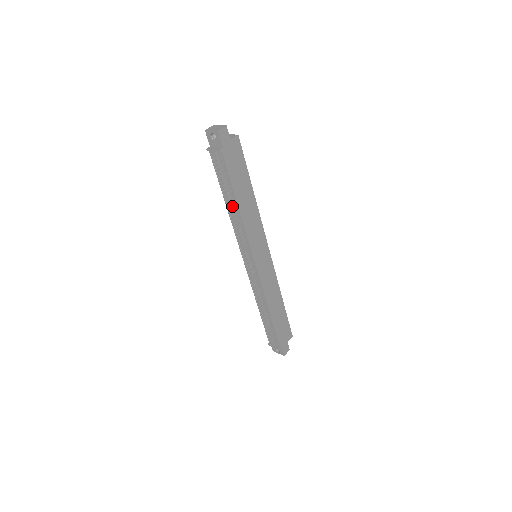
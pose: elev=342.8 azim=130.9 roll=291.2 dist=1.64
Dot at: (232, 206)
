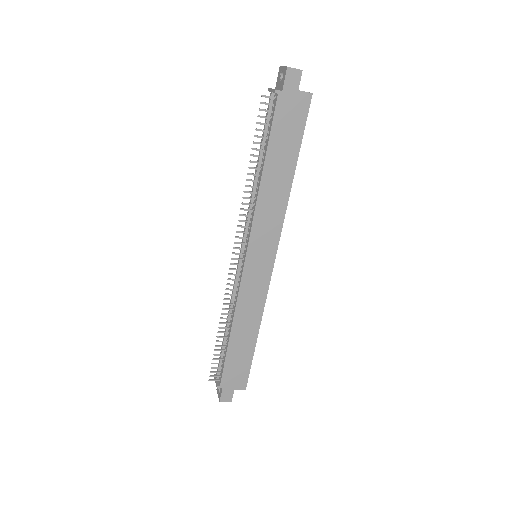
Dot at: (258, 172)
